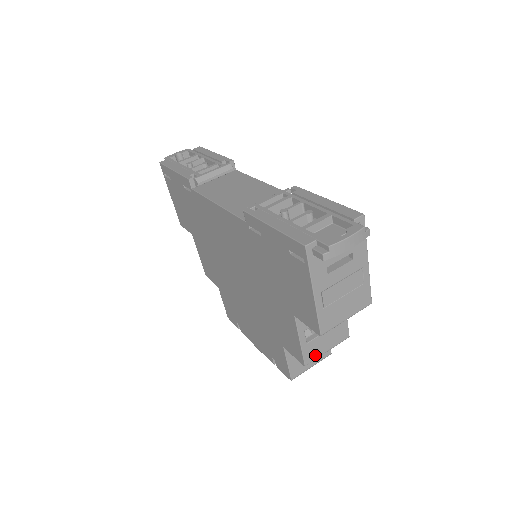
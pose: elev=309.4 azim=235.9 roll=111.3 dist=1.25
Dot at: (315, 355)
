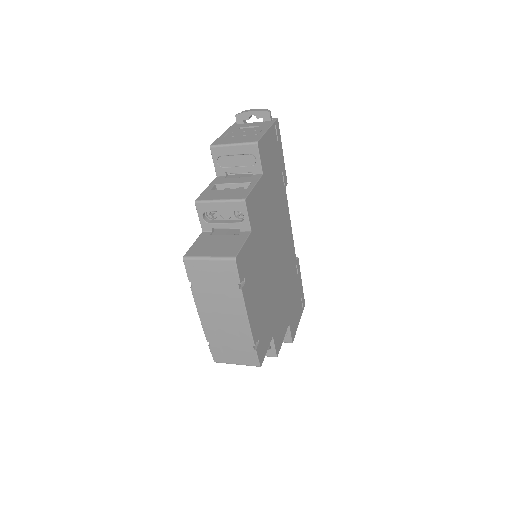
Dot at: (208, 198)
